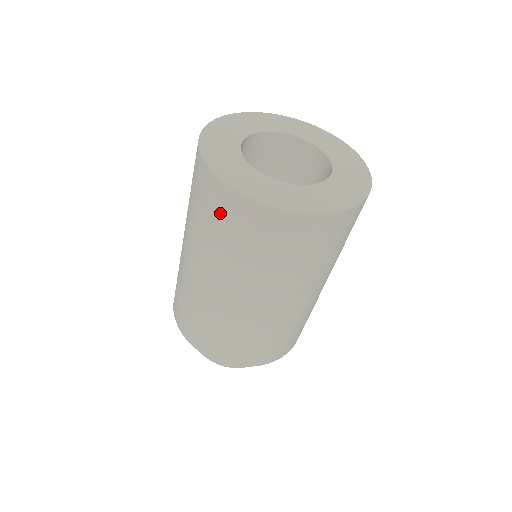
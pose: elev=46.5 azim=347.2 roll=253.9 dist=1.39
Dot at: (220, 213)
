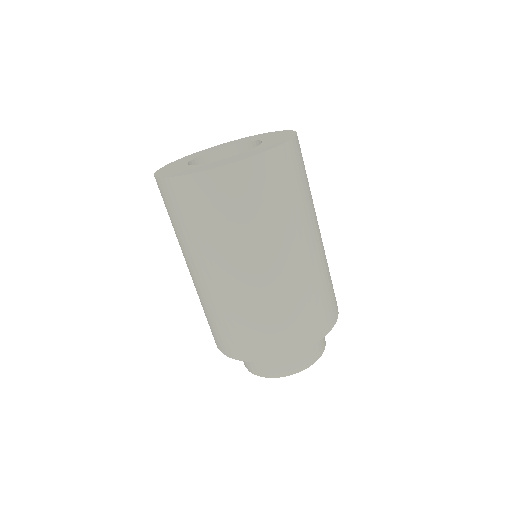
Dot at: (224, 198)
